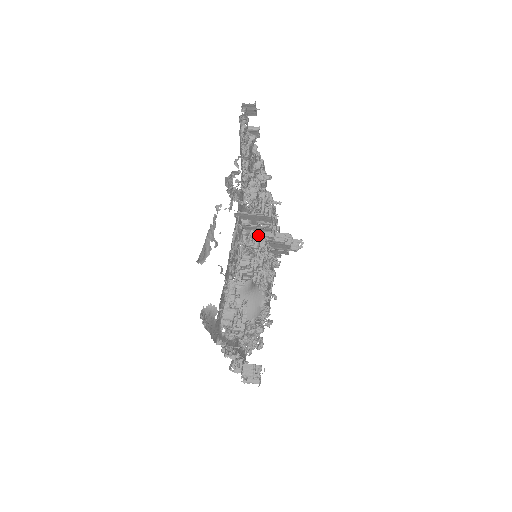
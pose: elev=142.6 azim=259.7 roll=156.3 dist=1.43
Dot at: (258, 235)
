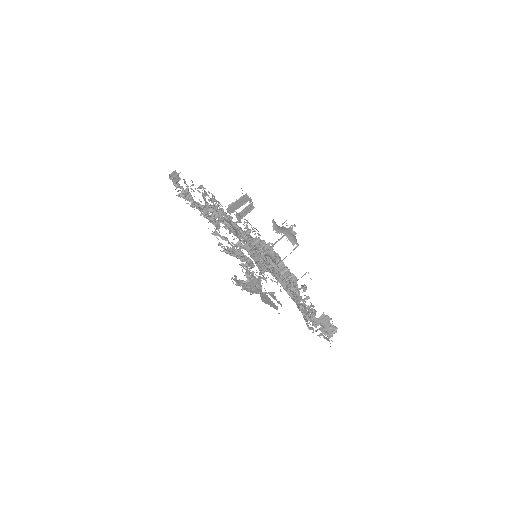
Dot at: occluded
